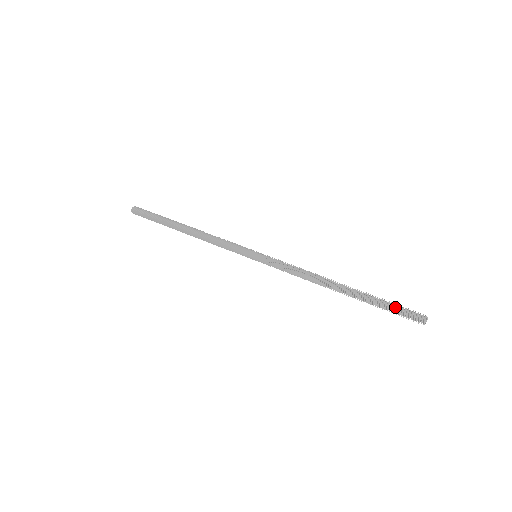
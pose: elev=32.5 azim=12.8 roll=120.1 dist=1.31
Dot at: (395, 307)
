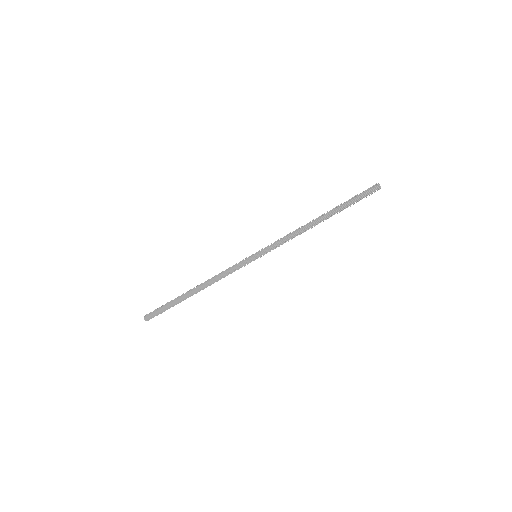
Dot at: (358, 195)
